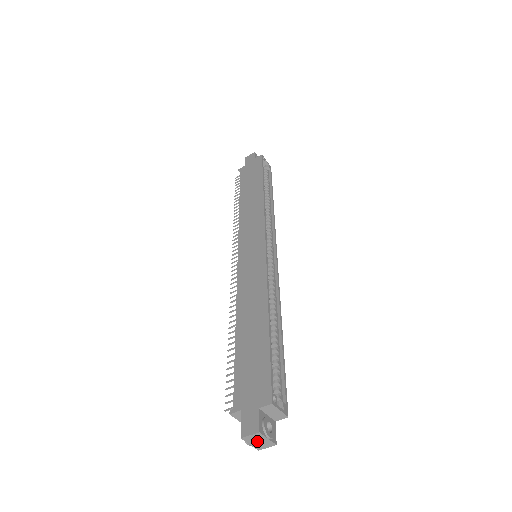
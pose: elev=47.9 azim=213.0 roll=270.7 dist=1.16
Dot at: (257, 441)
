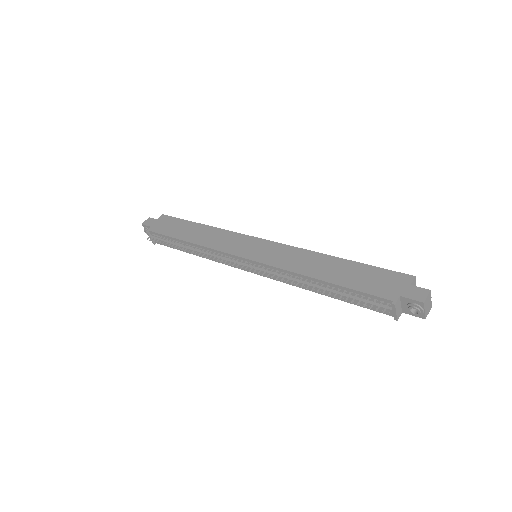
Dot at: (427, 304)
